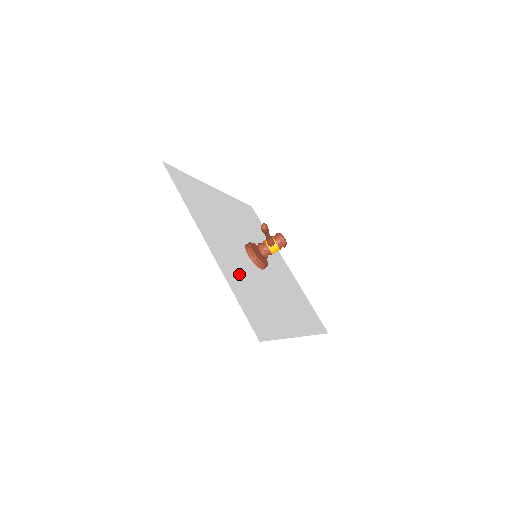
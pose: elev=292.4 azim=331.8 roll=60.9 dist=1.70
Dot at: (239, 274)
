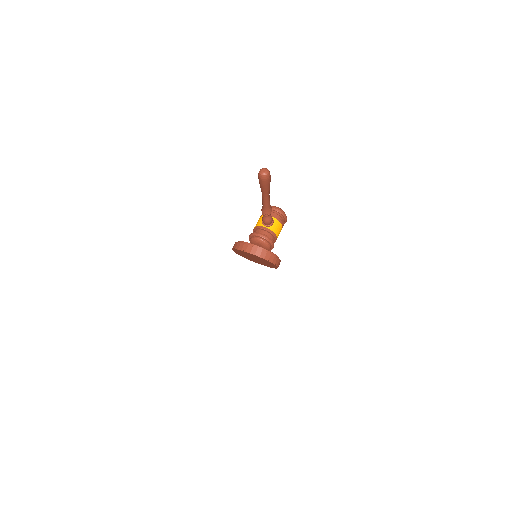
Dot at: occluded
